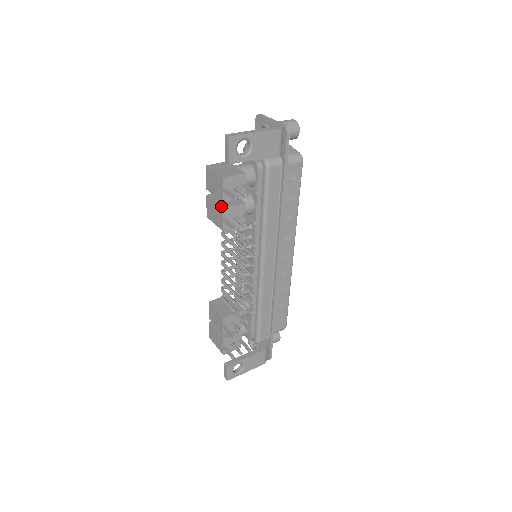
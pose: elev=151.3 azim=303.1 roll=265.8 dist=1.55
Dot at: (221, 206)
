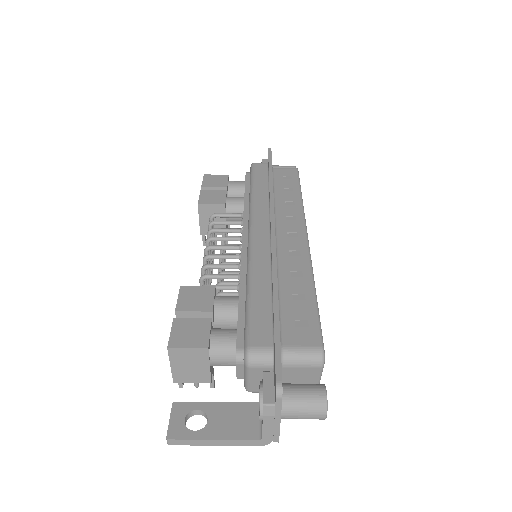
Dot at: occluded
